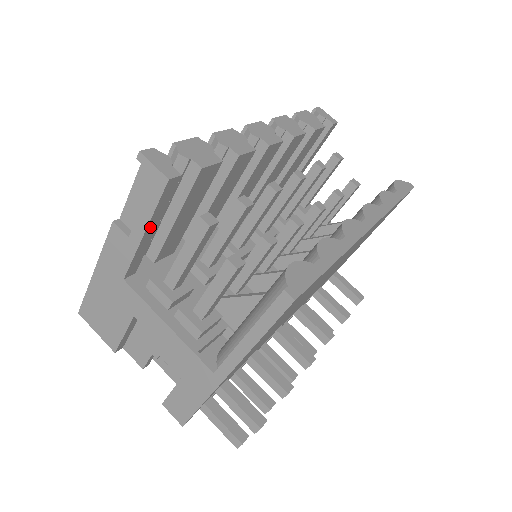
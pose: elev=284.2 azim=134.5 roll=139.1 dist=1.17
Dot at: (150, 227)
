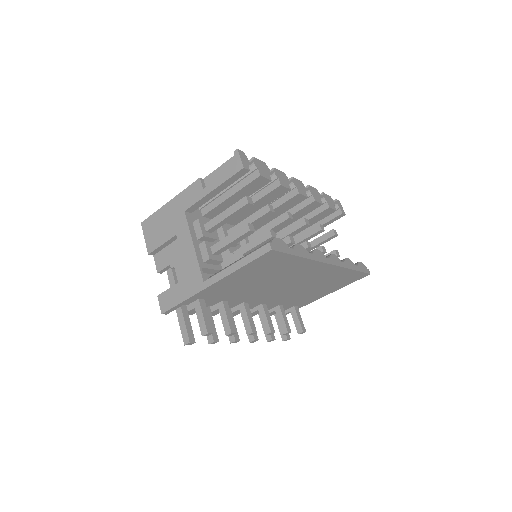
Dot at: (218, 189)
